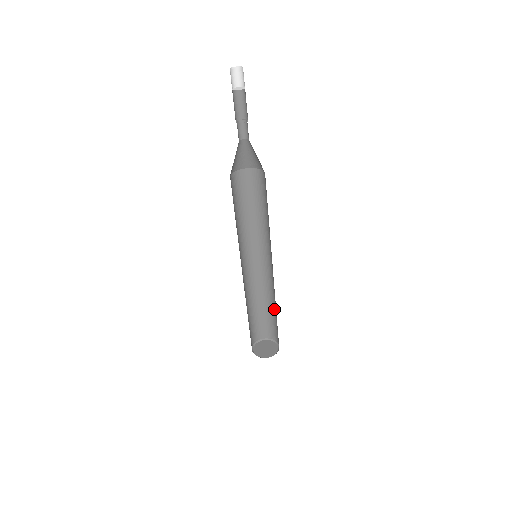
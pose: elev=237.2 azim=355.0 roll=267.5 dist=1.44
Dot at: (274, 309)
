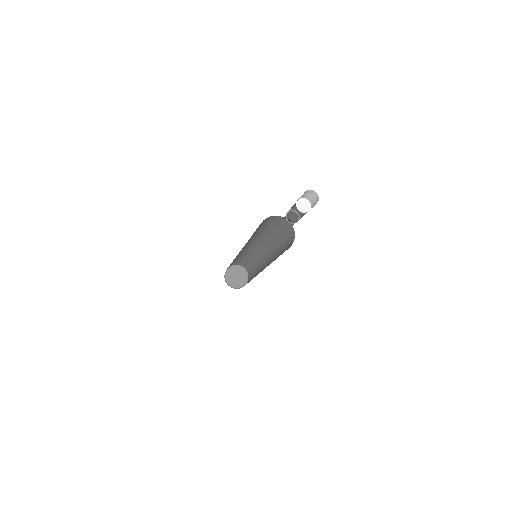
Dot at: (245, 257)
